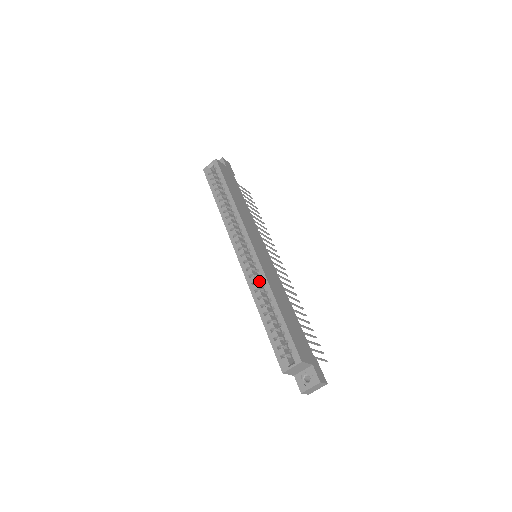
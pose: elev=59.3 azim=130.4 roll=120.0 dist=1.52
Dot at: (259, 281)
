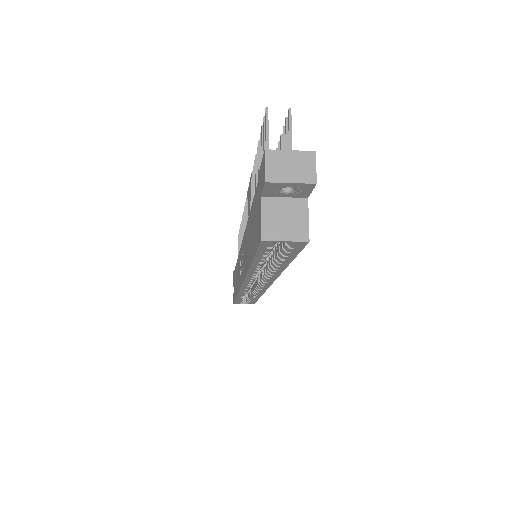
Dot at: occluded
